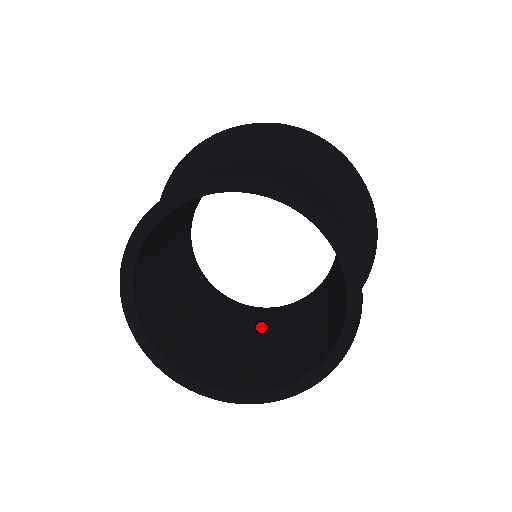
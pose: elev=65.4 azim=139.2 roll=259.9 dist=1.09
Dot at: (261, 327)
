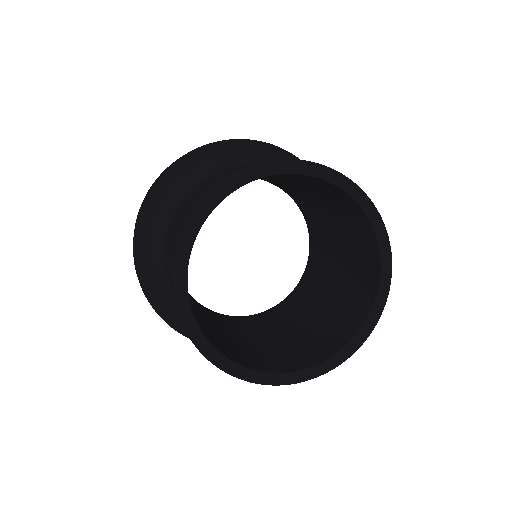
Dot at: (235, 328)
